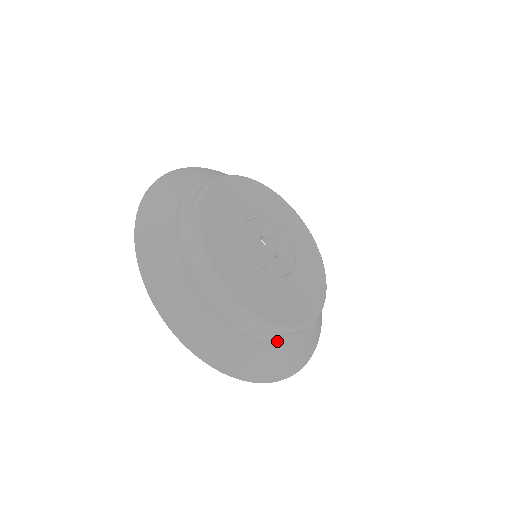
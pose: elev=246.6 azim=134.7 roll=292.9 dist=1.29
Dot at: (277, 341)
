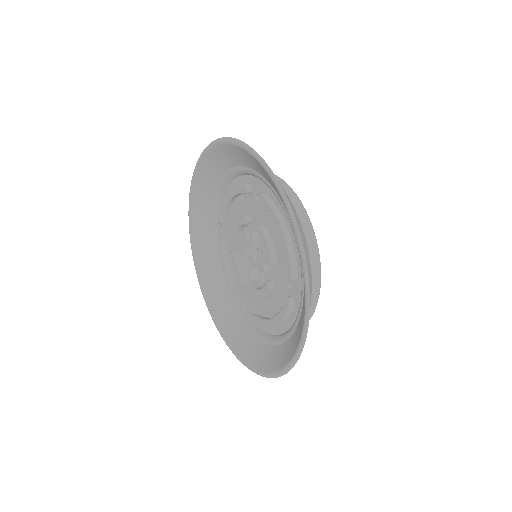
Dot at: occluded
